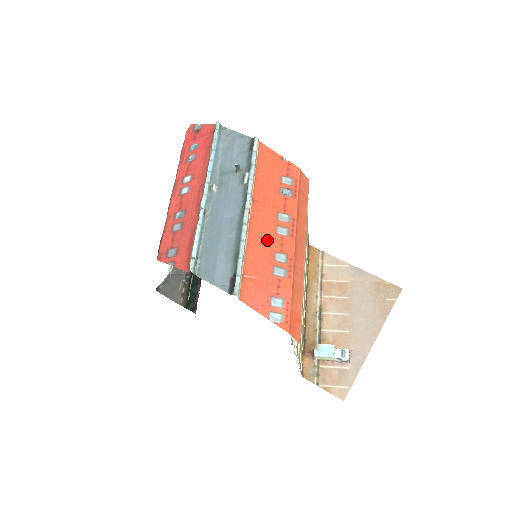
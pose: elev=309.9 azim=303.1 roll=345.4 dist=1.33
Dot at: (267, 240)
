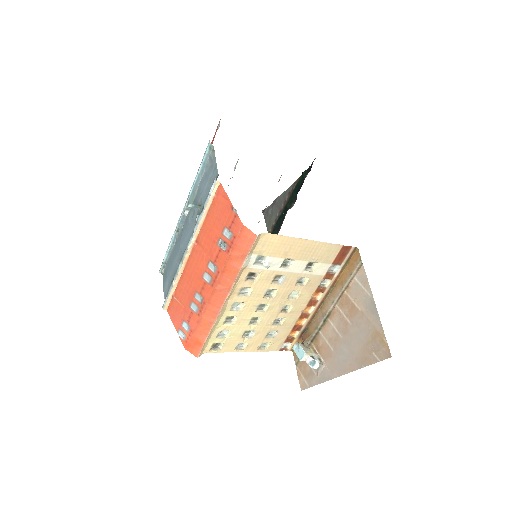
Dot at: (195, 279)
